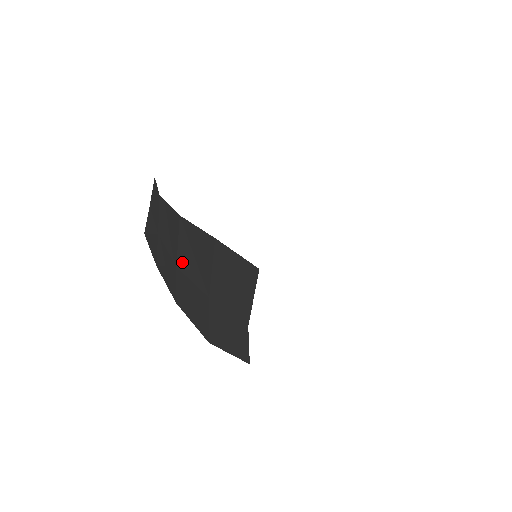
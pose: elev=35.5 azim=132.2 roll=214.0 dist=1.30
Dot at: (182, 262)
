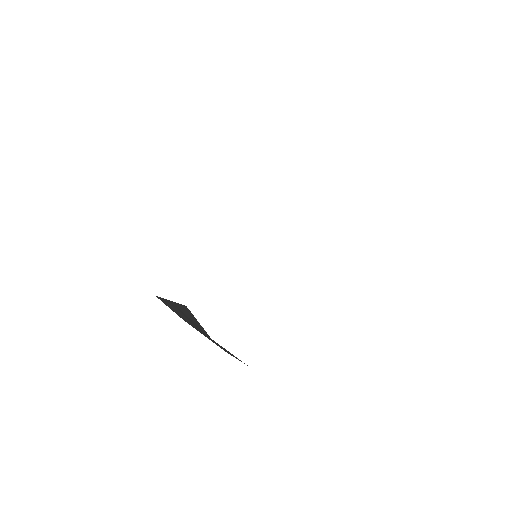
Dot at: occluded
